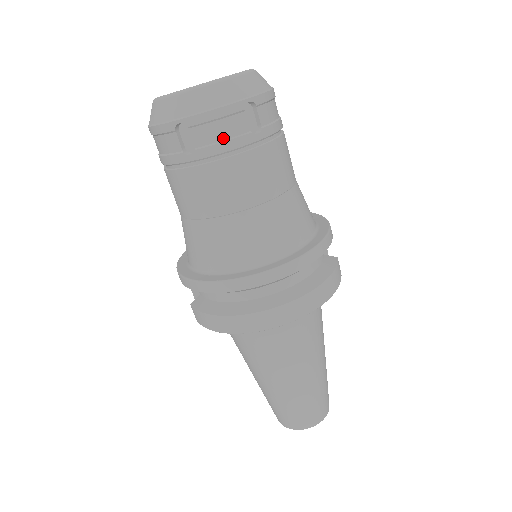
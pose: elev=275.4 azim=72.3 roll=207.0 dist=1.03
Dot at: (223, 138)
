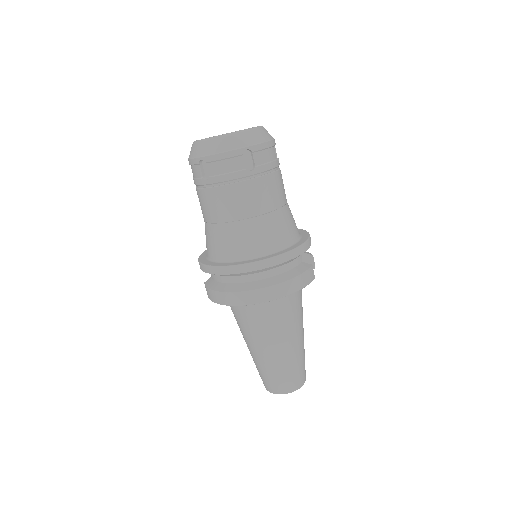
Dot at: (227, 171)
